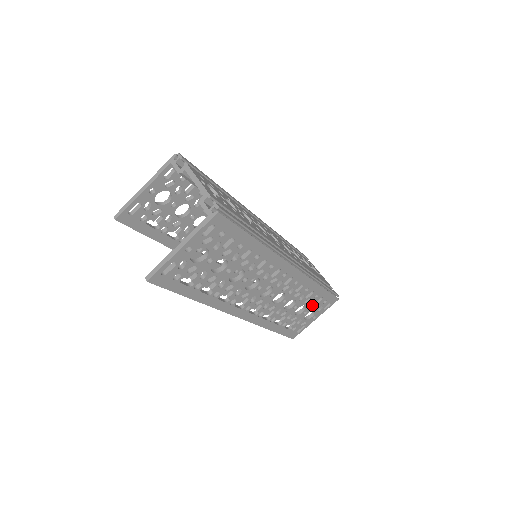
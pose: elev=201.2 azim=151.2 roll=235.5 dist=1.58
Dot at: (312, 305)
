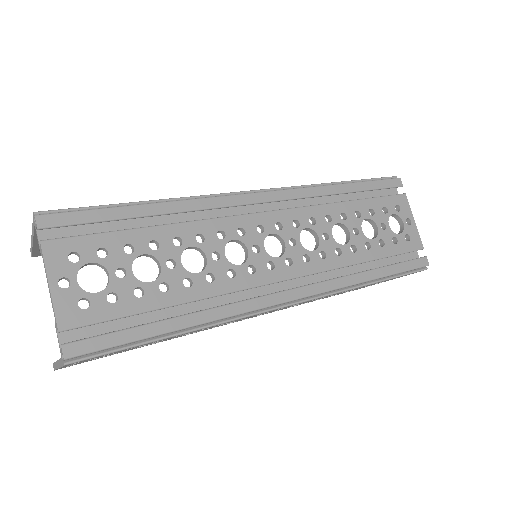
Dot at: occluded
